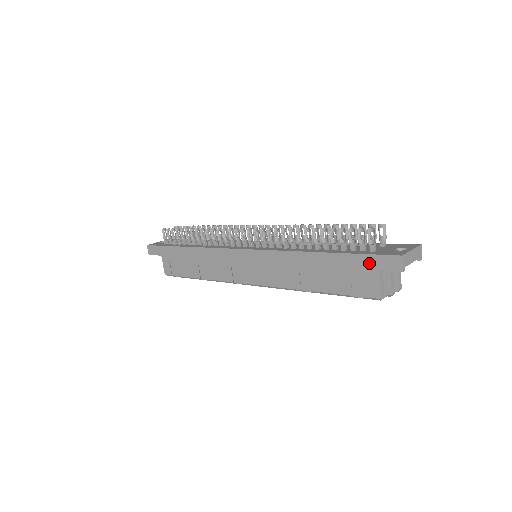
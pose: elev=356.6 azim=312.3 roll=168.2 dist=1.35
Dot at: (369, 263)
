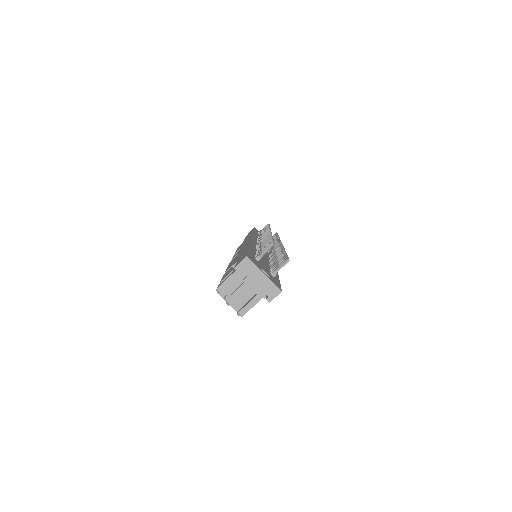
Dot at: (241, 257)
